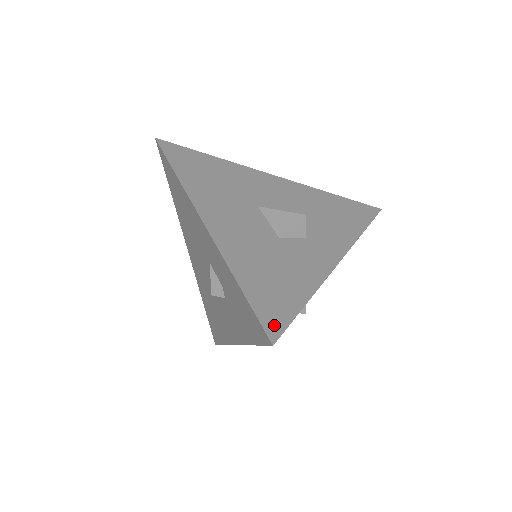
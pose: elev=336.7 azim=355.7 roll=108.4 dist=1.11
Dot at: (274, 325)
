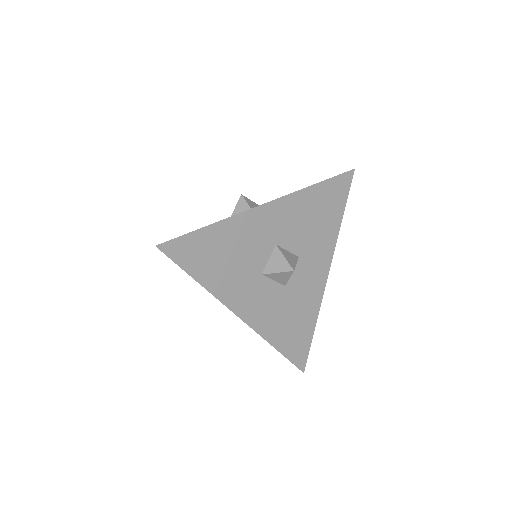
Dot at: occluded
